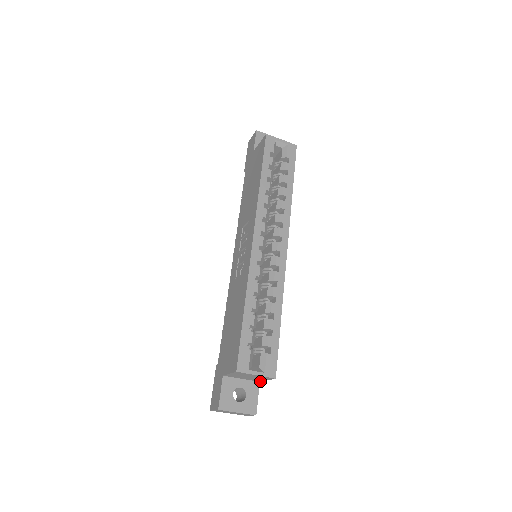
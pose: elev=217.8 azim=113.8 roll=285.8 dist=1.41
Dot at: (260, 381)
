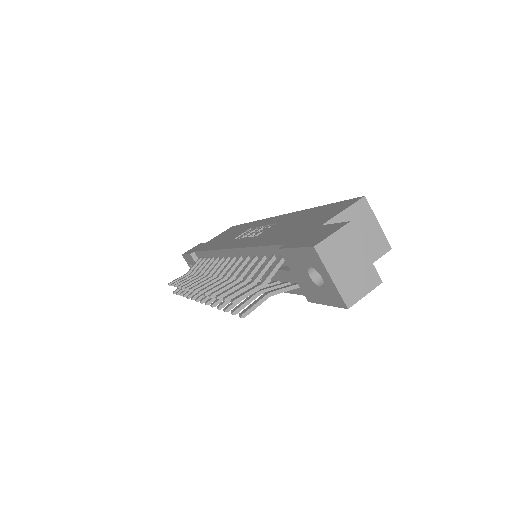
Dot at: occluded
